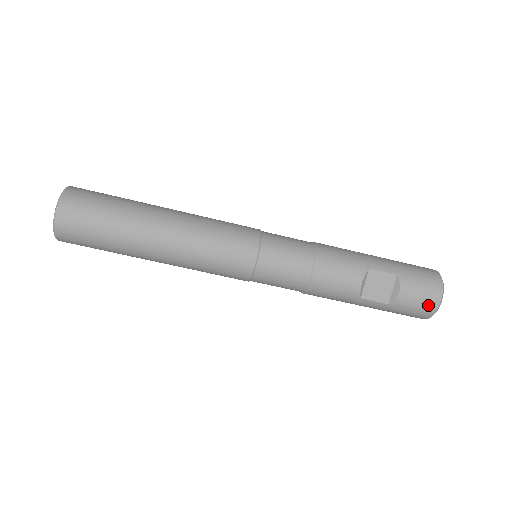
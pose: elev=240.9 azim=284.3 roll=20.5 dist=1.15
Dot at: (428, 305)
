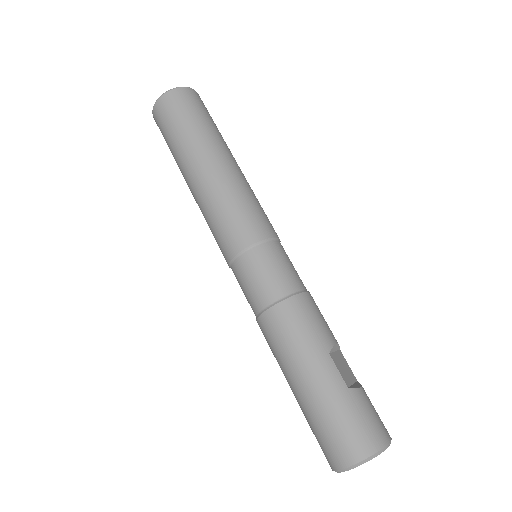
Dot at: (380, 430)
